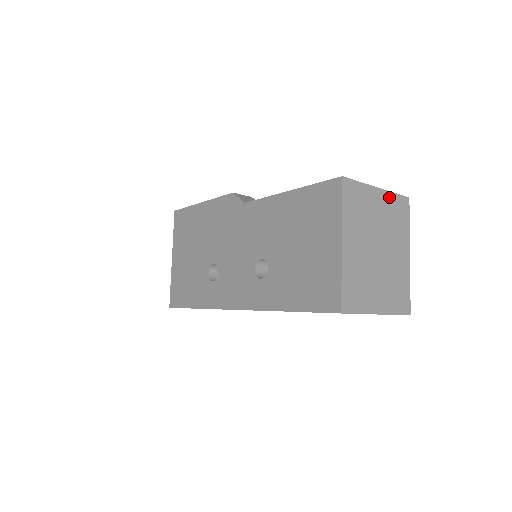
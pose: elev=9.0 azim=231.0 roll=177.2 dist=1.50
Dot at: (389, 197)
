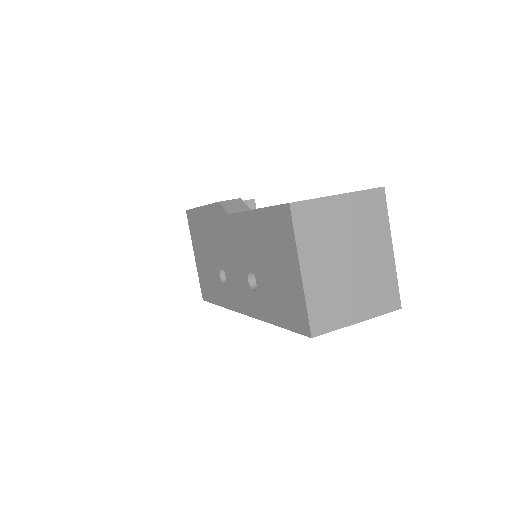
Dot at: (356, 198)
